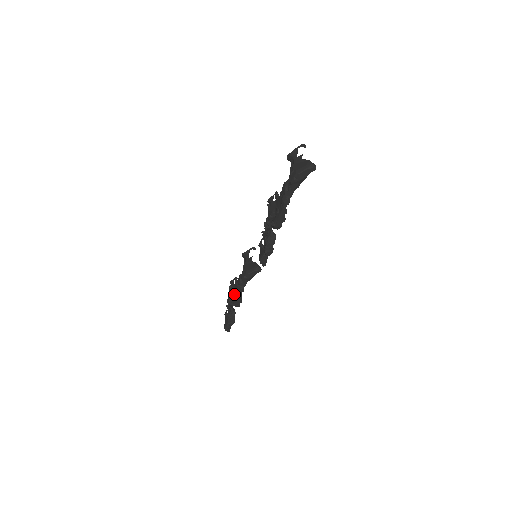
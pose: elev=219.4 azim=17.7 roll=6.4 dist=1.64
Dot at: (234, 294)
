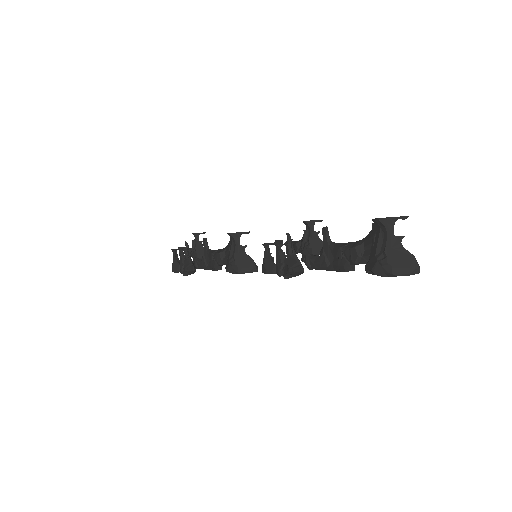
Dot at: (203, 263)
